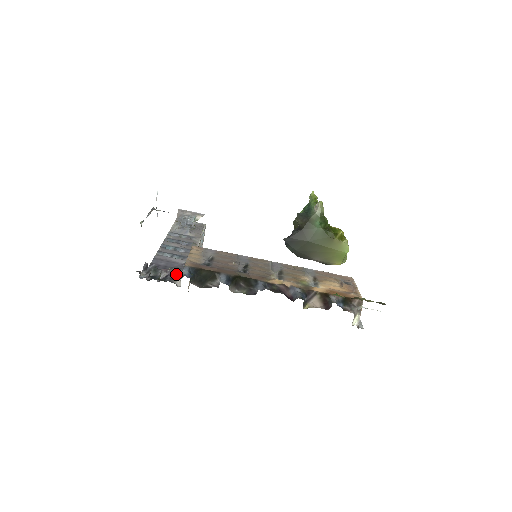
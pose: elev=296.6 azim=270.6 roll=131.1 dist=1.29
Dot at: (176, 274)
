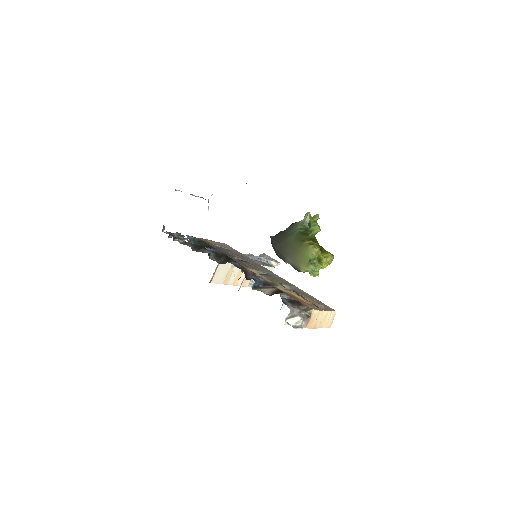
Dot at: (186, 238)
